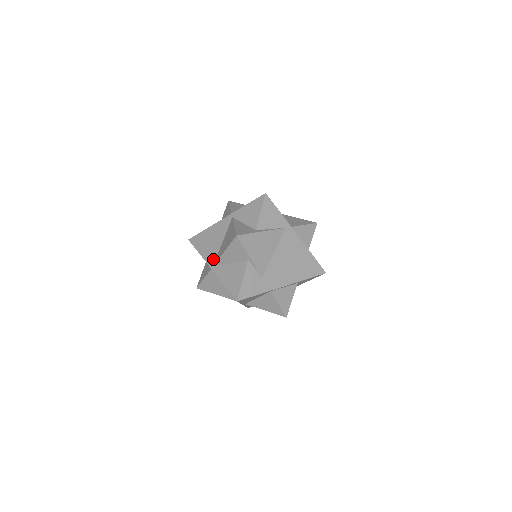
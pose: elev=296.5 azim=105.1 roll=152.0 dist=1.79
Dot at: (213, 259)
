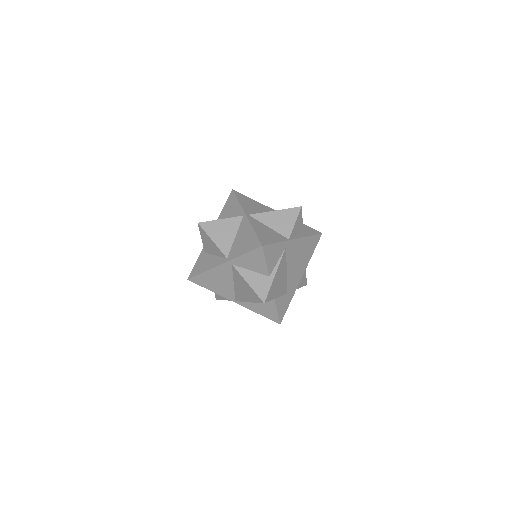
Dot at: (232, 296)
